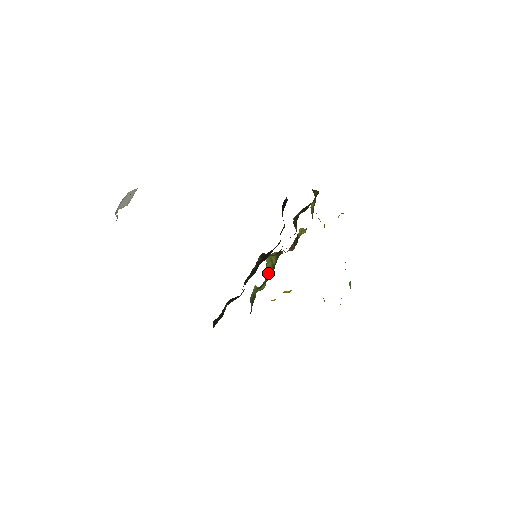
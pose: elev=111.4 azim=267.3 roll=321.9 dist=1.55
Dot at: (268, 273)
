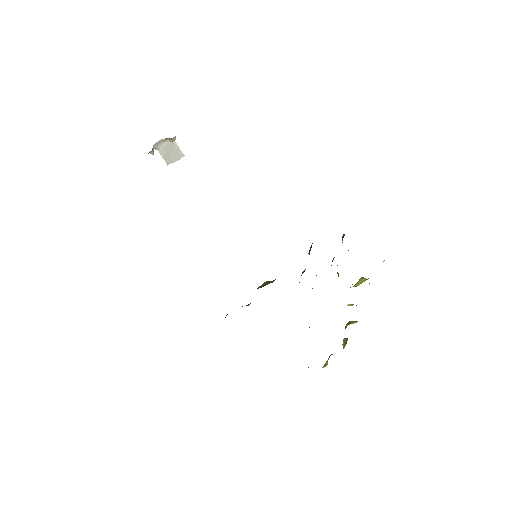
Dot at: (260, 287)
